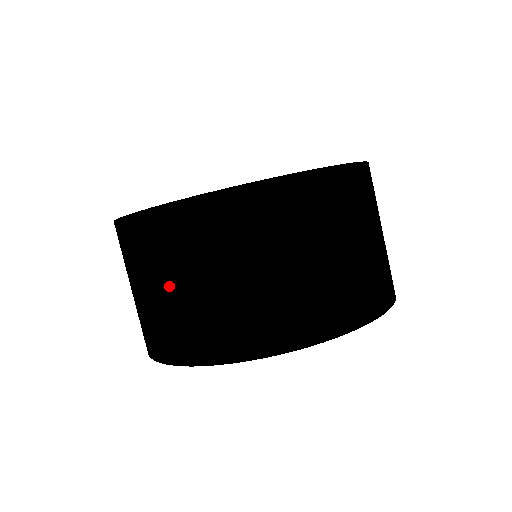
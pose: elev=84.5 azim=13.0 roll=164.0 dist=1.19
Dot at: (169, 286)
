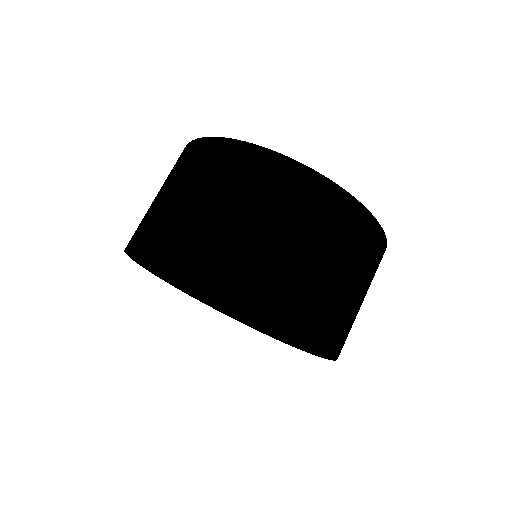
Dot at: (243, 211)
